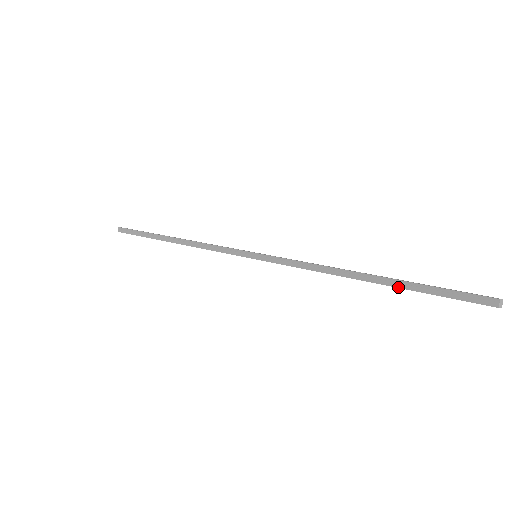
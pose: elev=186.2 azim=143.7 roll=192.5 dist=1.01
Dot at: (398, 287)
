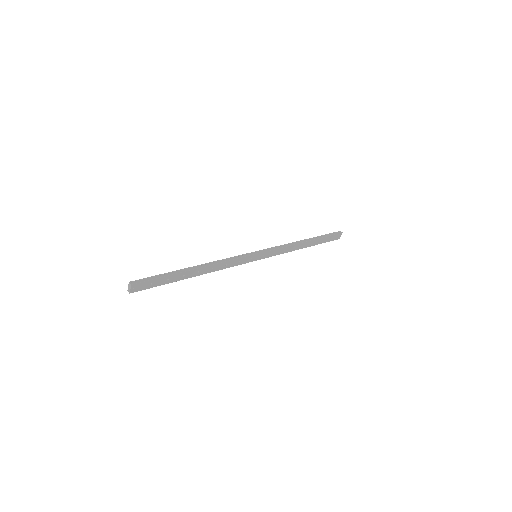
Dot at: (319, 238)
